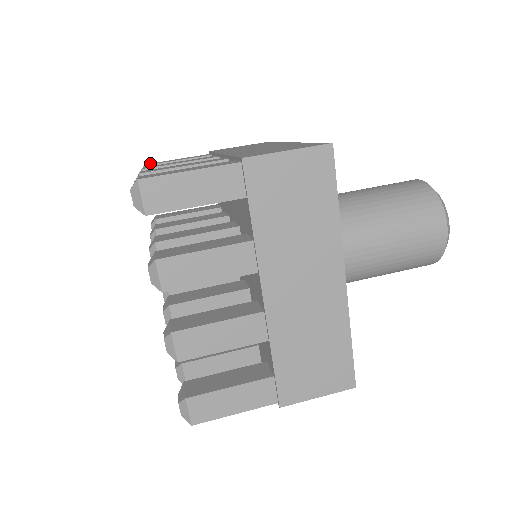
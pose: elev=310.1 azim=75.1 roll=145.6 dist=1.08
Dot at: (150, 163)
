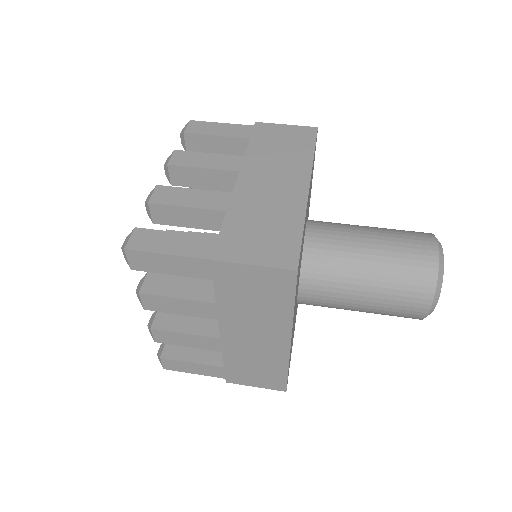
Dot at: occluded
